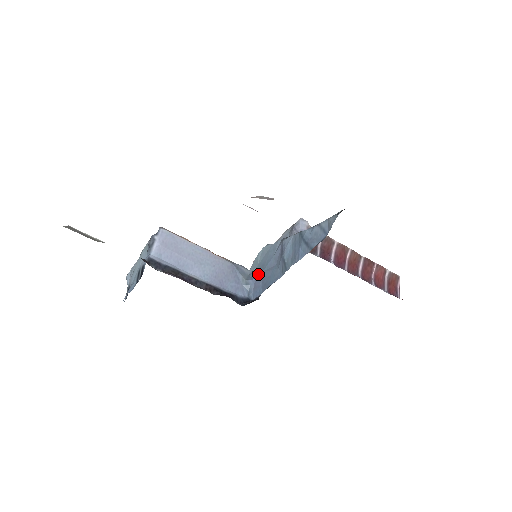
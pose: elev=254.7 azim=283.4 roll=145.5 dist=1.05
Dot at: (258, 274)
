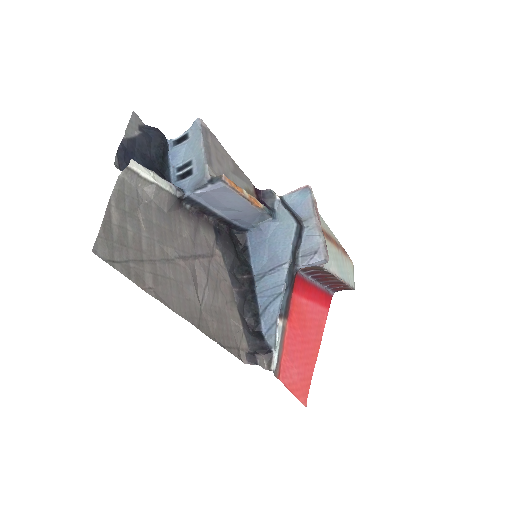
Dot at: (267, 233)
